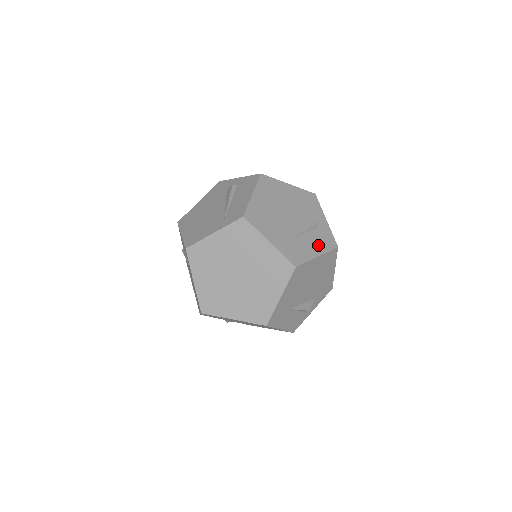
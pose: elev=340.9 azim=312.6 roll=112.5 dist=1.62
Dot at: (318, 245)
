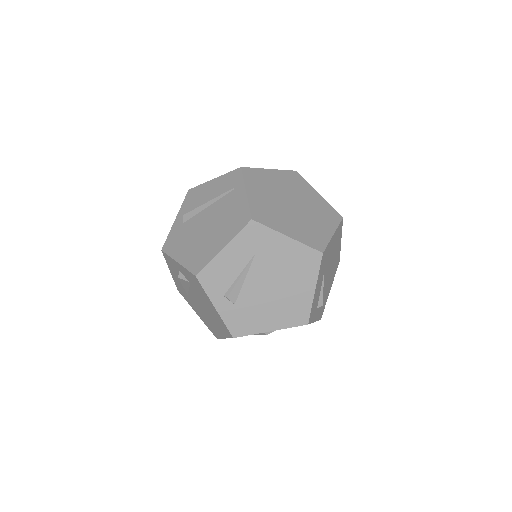
Dot at: occluded
